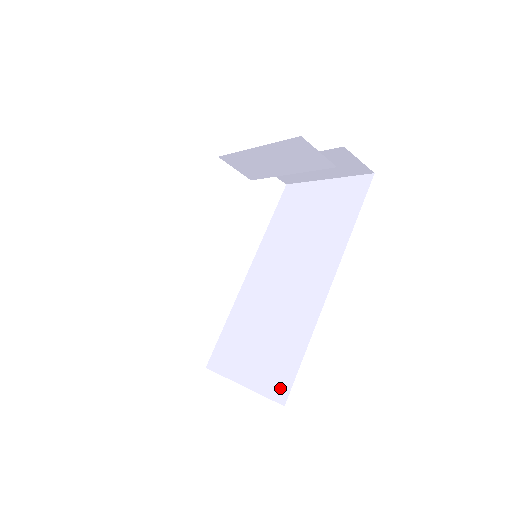
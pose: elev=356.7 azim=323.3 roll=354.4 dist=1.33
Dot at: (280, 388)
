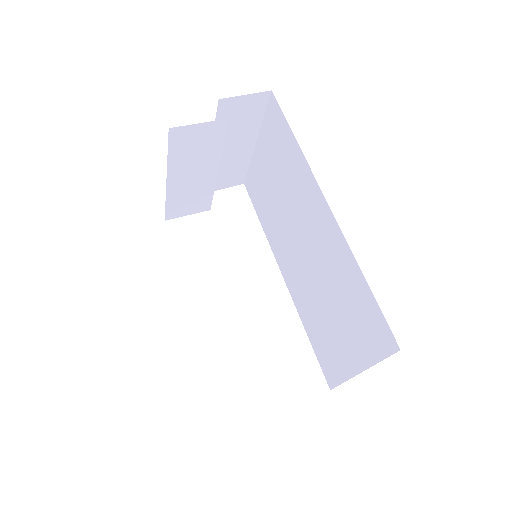
Dot at: (383, 339)
